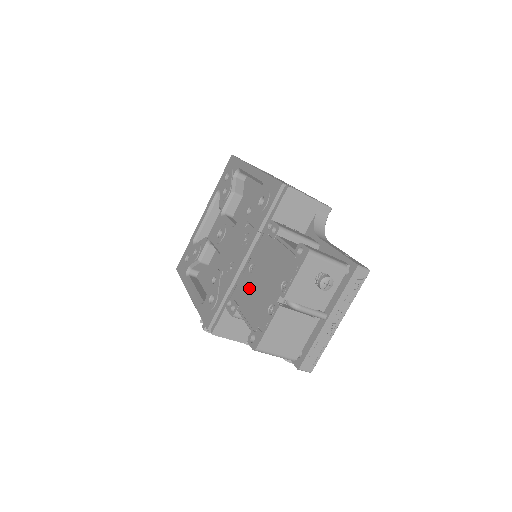
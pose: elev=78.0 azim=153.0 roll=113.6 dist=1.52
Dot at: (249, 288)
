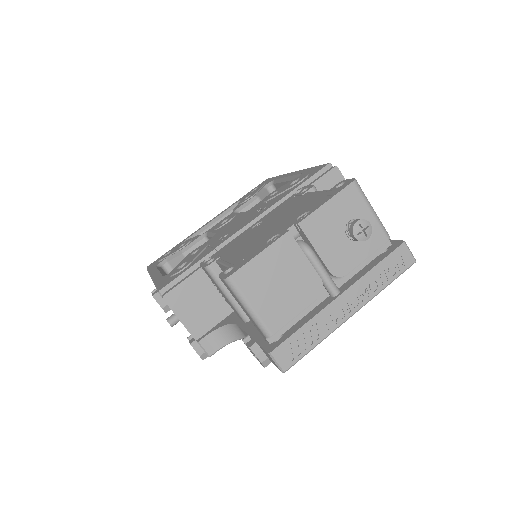
Dot at: (245, 238)
